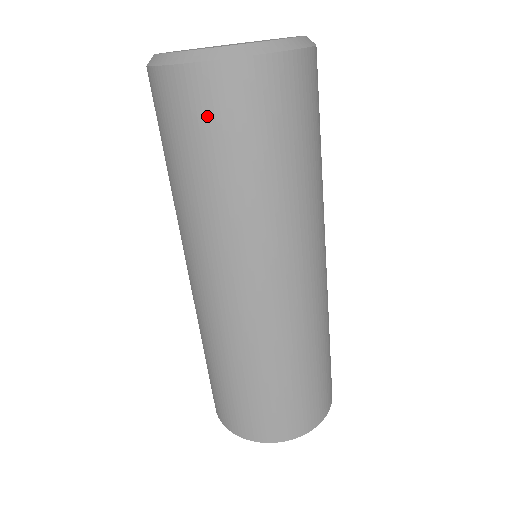
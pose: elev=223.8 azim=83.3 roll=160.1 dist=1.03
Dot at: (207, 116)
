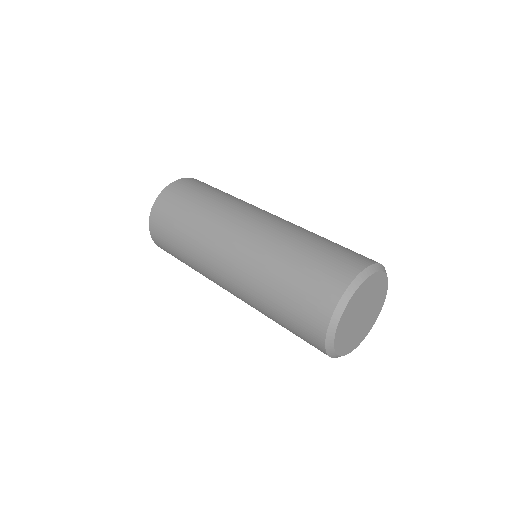
Dot at: (165, 214)
